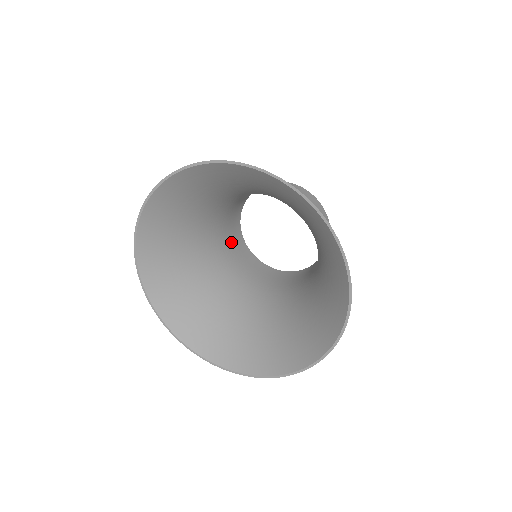
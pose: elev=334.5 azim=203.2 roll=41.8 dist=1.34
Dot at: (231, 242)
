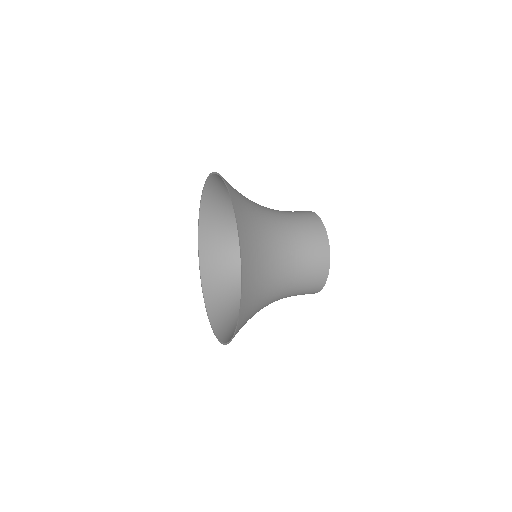
Dot at: occluded
